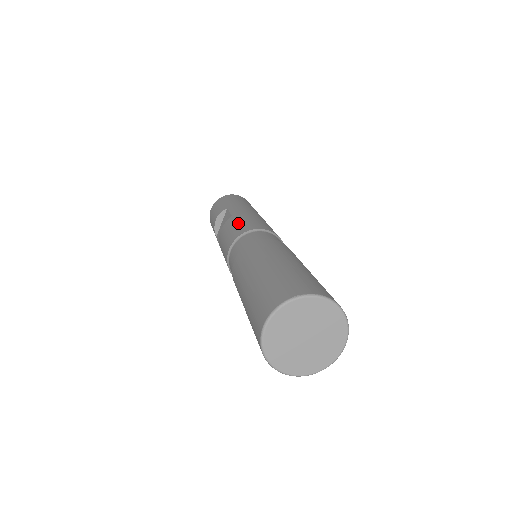
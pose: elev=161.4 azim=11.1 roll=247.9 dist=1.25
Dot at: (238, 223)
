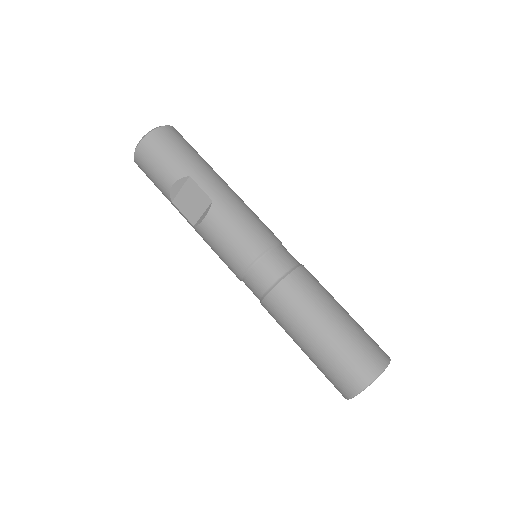
Dot at: (239, 227)
